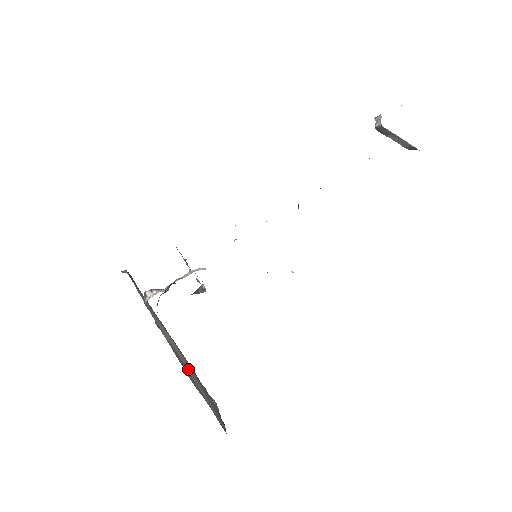
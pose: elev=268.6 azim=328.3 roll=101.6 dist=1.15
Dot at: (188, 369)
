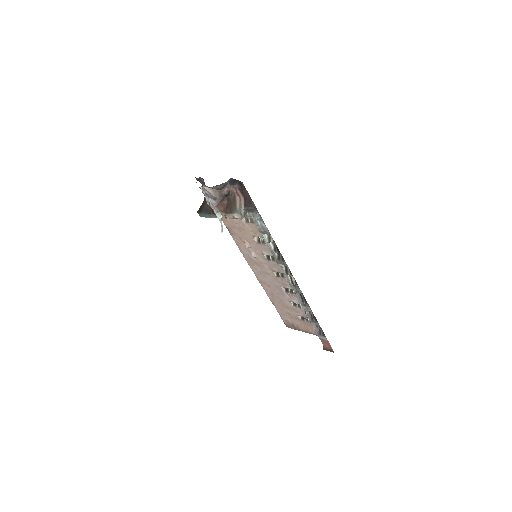
Dot at: occluded
